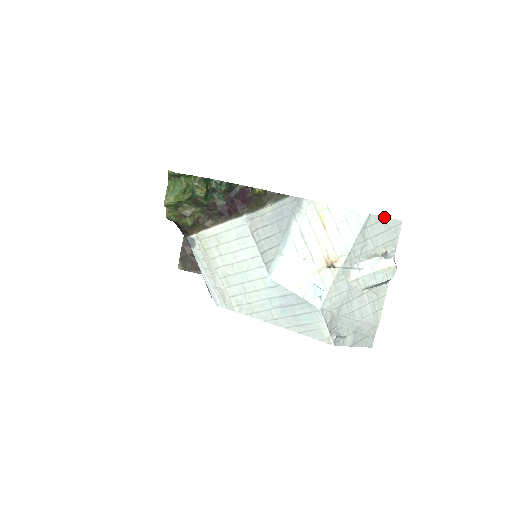
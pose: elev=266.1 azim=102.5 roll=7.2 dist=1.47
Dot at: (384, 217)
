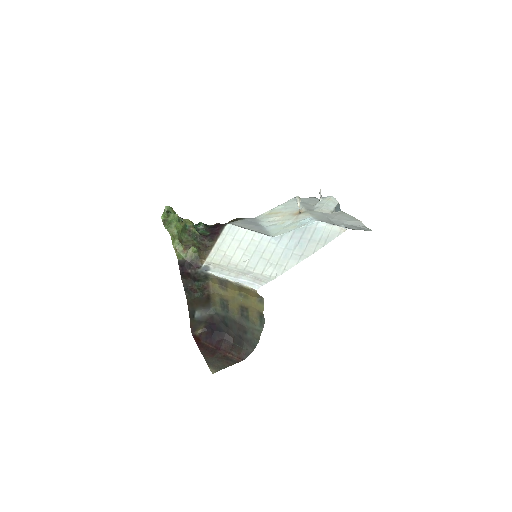
Dot at: (304, 198)
